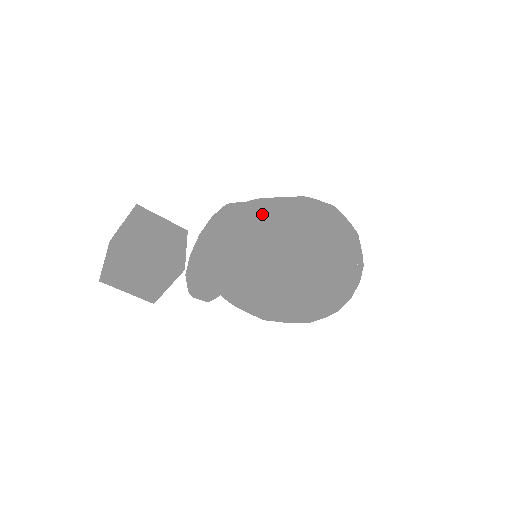
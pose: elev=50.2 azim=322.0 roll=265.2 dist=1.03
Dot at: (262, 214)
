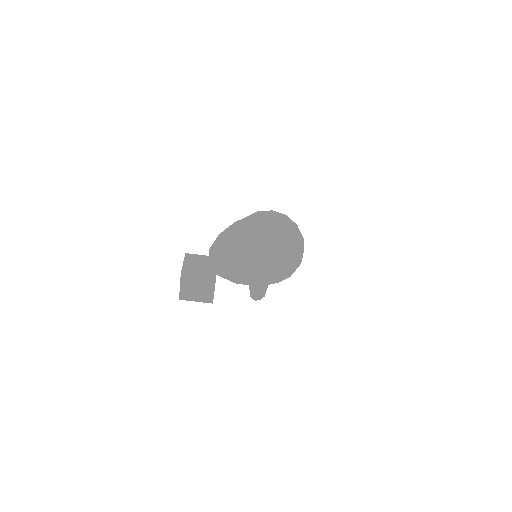
Dot at: (228, 231)
